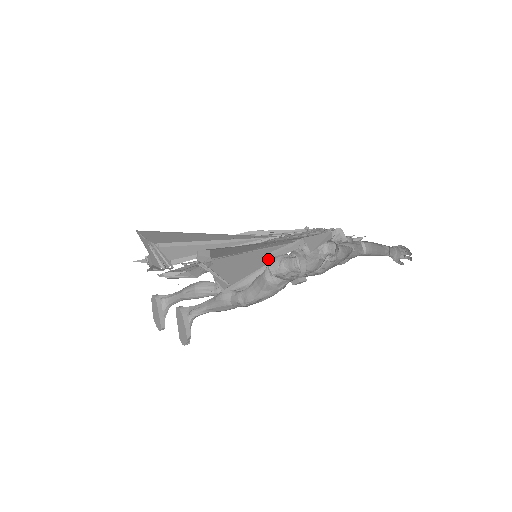
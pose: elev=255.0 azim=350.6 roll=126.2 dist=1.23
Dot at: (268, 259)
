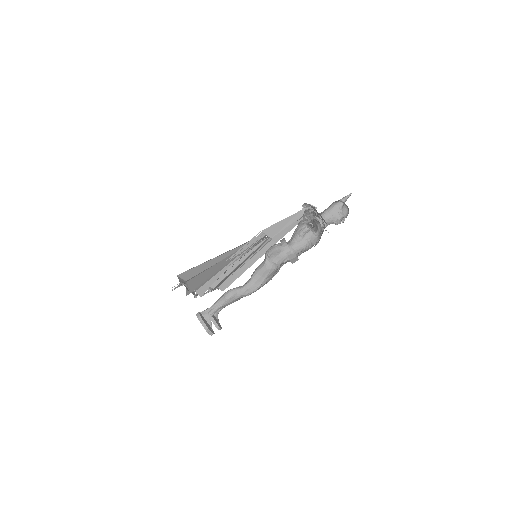
Dot at: (229, 261)
